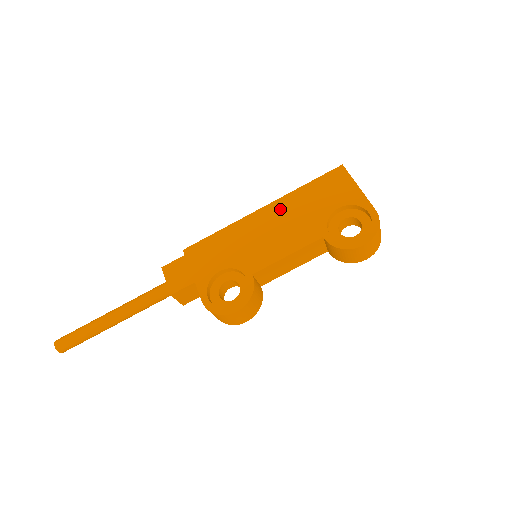
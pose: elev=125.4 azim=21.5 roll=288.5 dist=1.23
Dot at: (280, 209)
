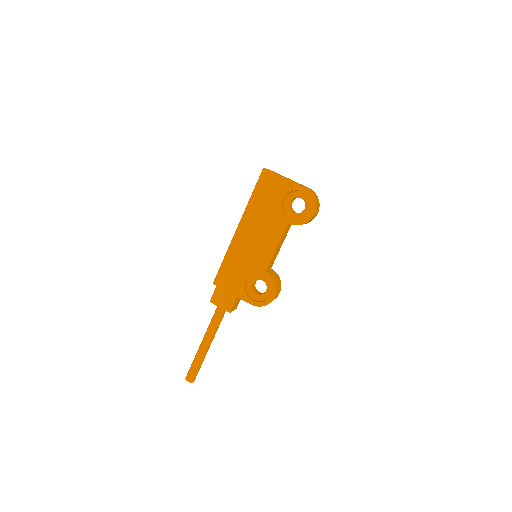
Dot at: (249, 222)
